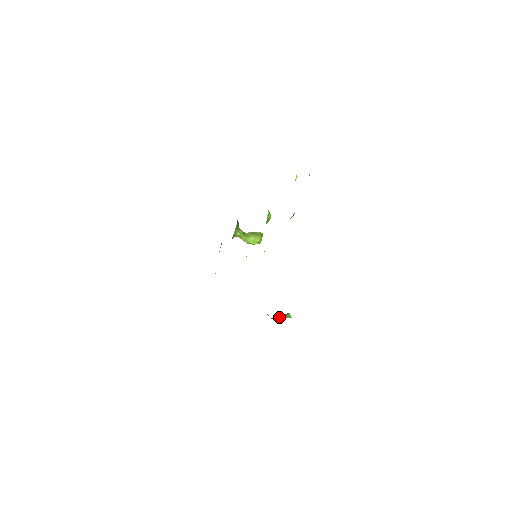
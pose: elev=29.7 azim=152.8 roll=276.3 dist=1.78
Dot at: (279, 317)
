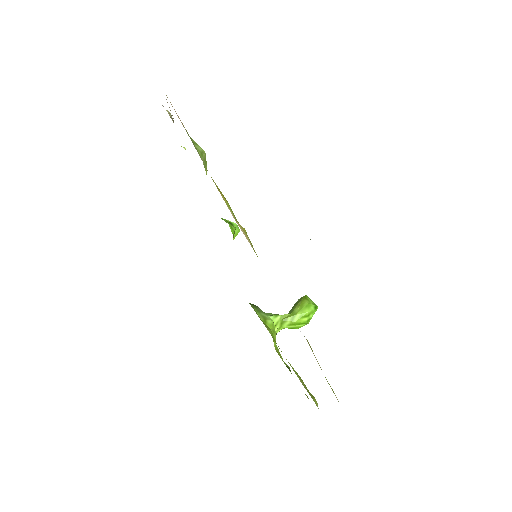
Dot at: occluded
